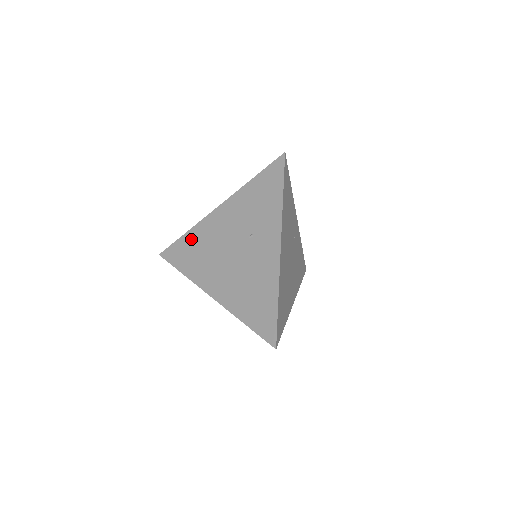
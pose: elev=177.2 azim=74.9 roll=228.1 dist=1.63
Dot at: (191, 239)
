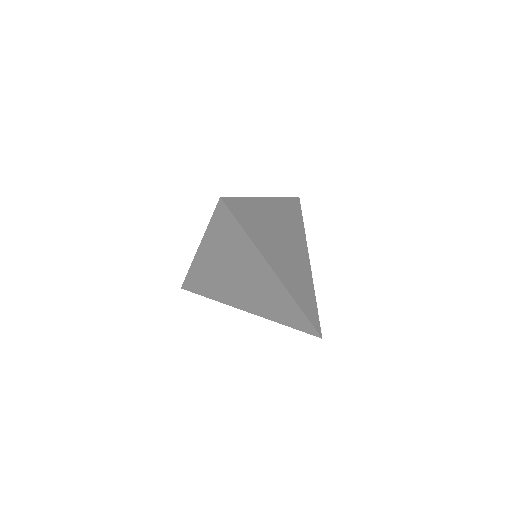
Dot at: occluded
